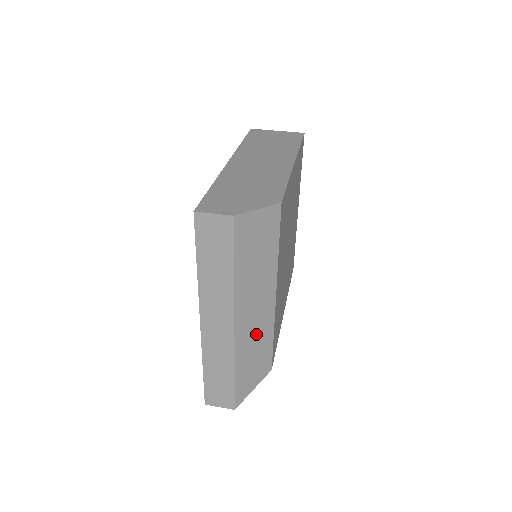
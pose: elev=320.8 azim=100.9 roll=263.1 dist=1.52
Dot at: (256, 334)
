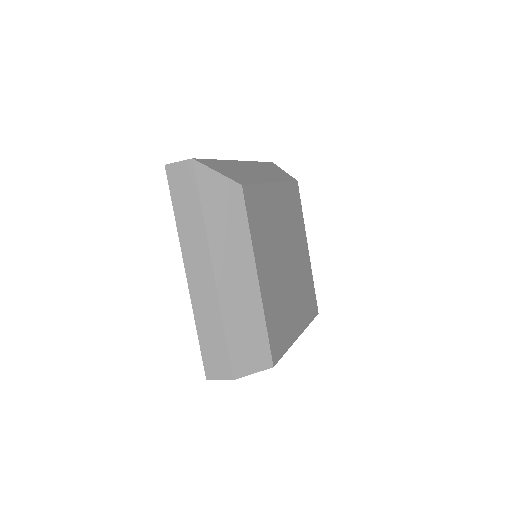
Dot at: (249, 173)
